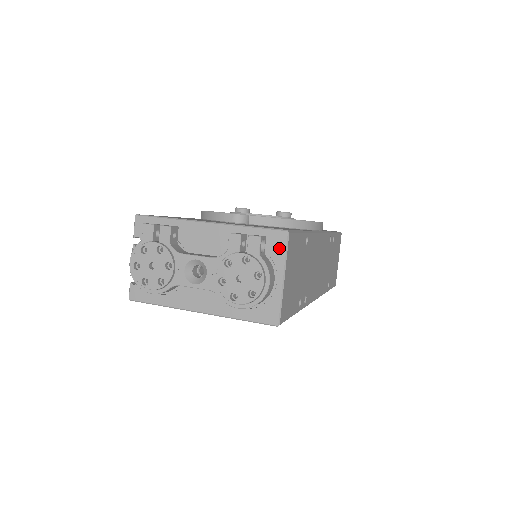
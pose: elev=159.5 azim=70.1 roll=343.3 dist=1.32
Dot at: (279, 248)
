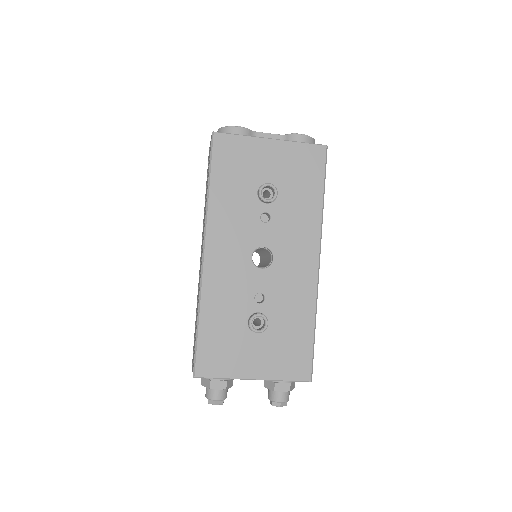
Dot at: occluded
